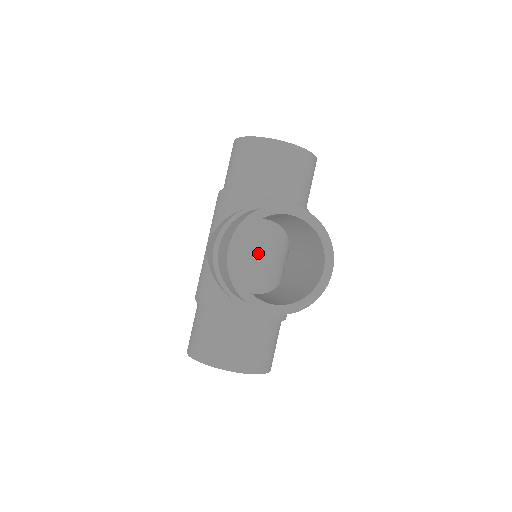
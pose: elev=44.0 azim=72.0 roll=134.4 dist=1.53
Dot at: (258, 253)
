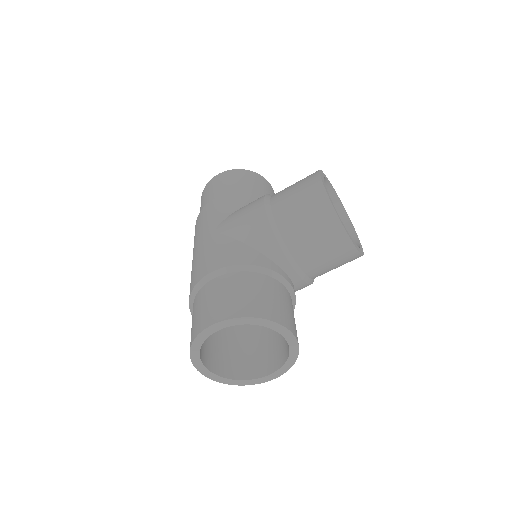
Dot at: occluded
